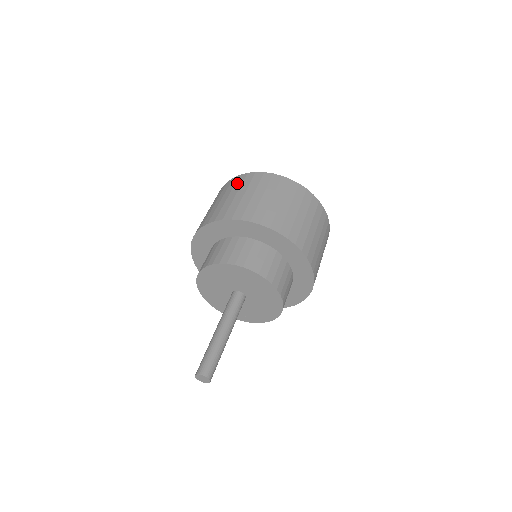
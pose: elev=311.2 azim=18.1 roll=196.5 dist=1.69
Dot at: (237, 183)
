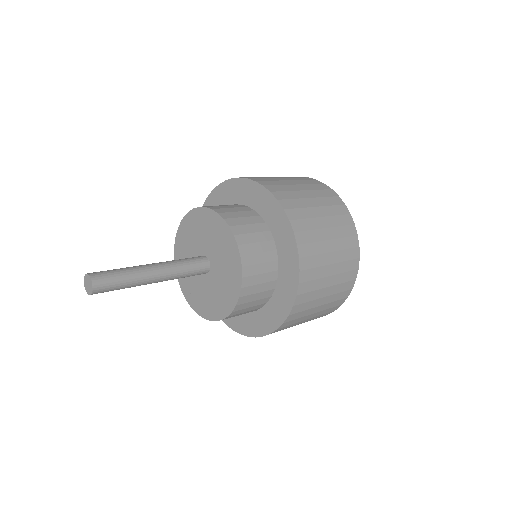
Dot at: occluded
